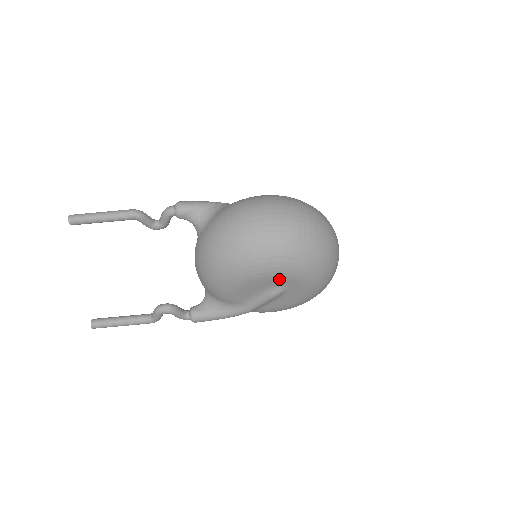
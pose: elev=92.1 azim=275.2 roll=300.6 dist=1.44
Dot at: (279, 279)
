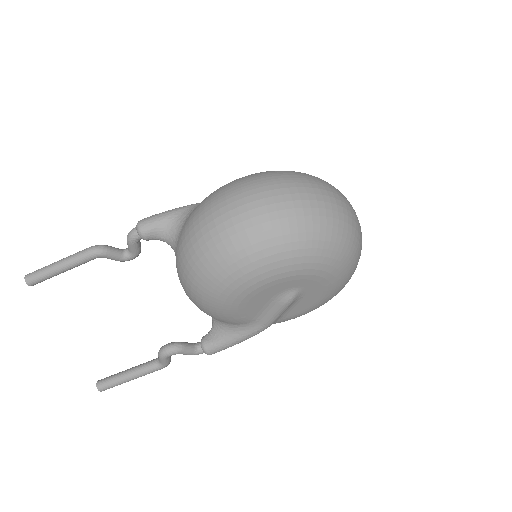
Dot at: (284, 282)
